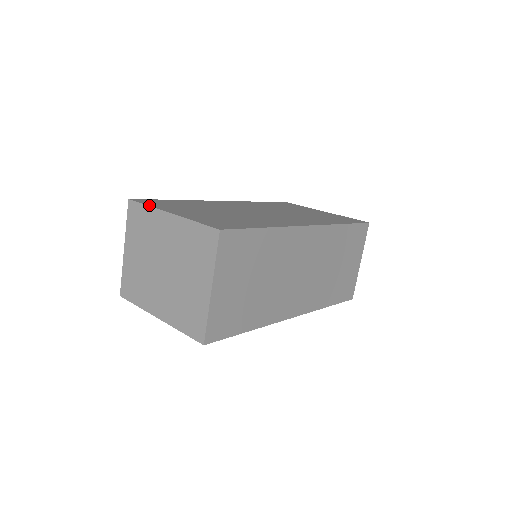
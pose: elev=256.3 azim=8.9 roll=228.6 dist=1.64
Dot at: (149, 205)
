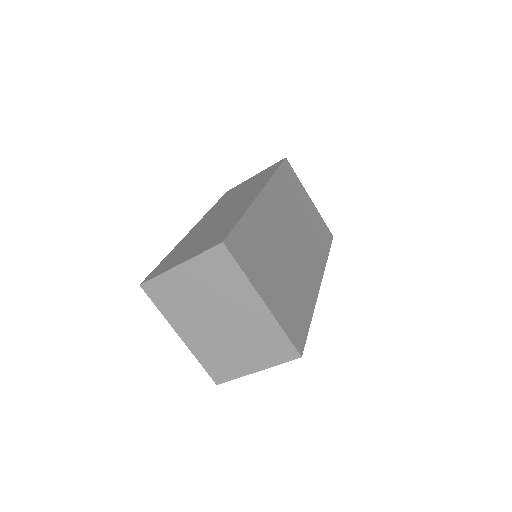
Dot at: (245, 272)
